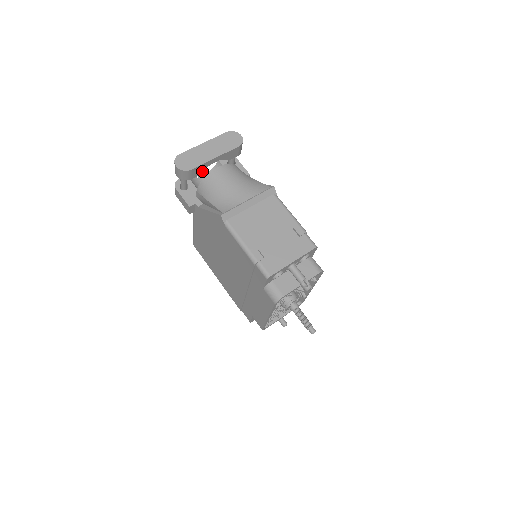
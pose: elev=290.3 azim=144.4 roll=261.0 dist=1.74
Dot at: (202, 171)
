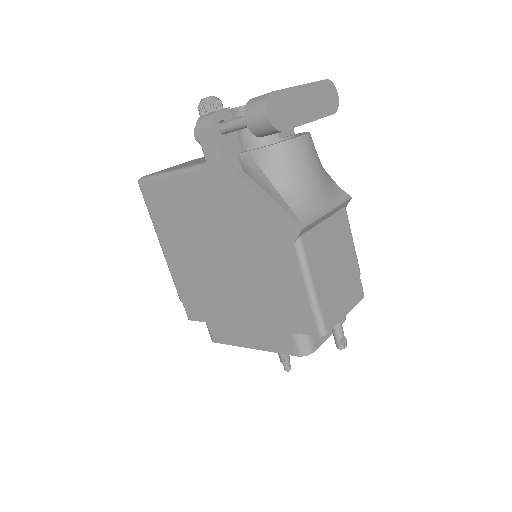
Dot at: occluded
